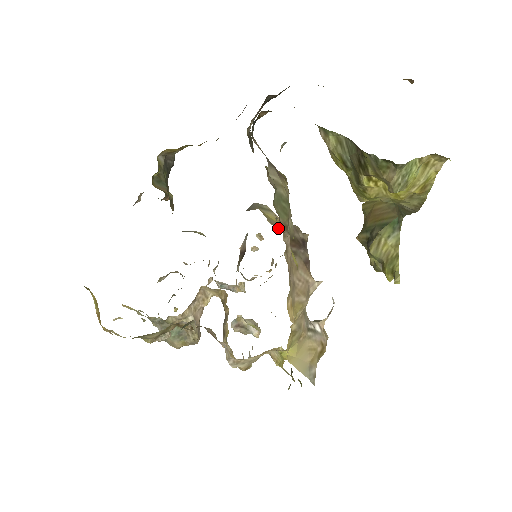
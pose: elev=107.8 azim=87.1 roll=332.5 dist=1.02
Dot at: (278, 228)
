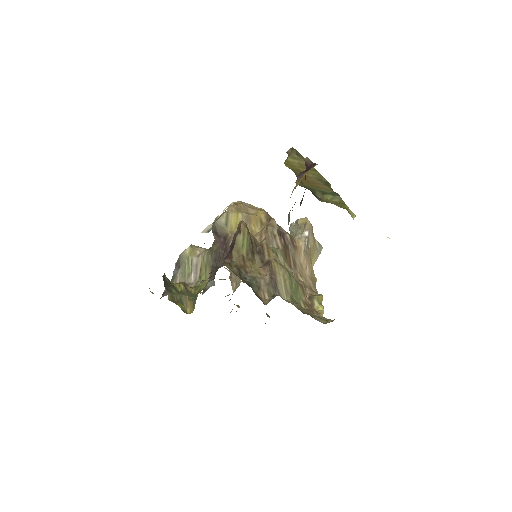
Dot at: (250, 229)
